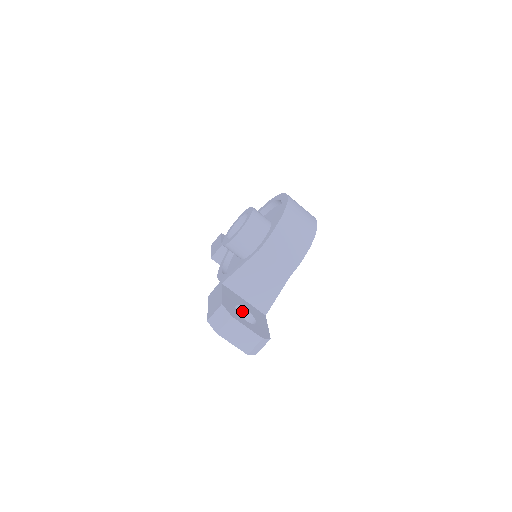
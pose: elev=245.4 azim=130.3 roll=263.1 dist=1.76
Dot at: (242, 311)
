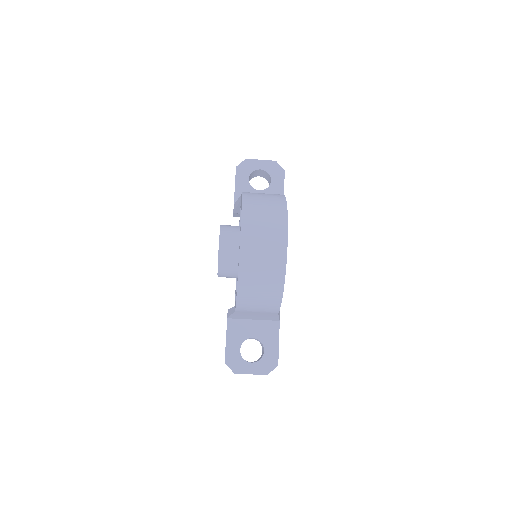
Dot at: occluded
